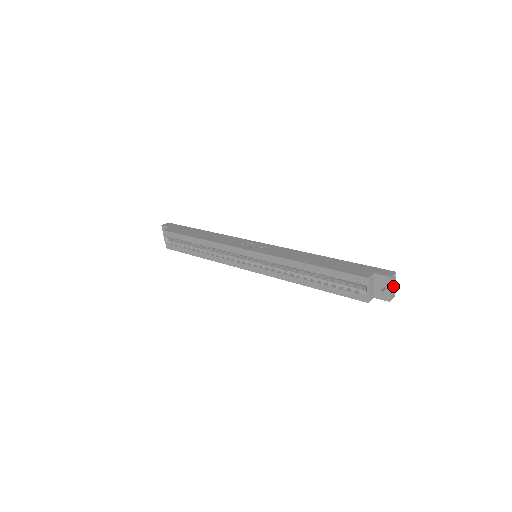
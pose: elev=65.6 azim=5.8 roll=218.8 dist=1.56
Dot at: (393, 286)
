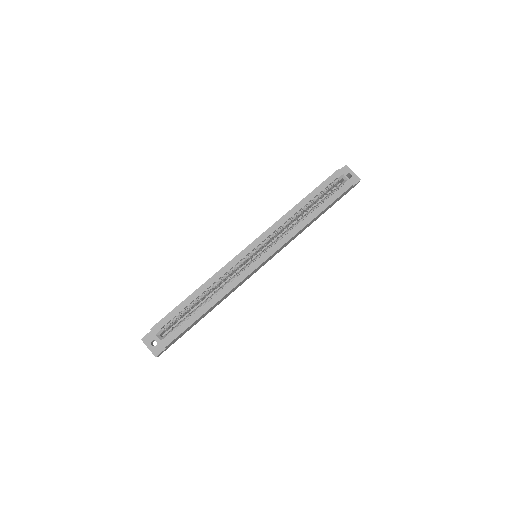
Dot at: occluded
